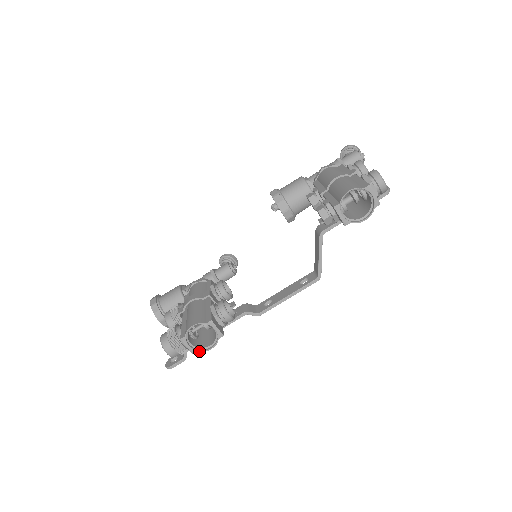
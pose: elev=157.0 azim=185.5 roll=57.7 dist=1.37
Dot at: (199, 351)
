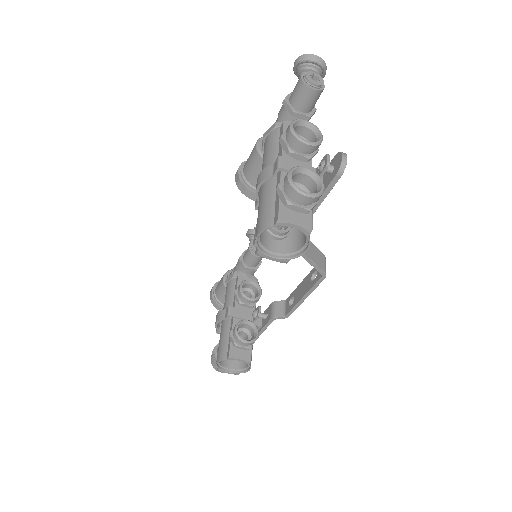
Dot at: occluded
